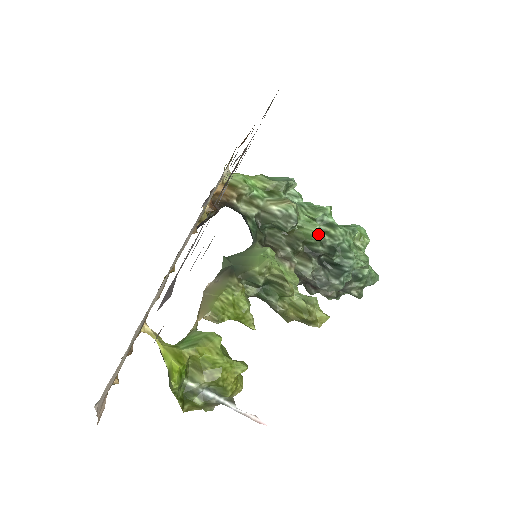
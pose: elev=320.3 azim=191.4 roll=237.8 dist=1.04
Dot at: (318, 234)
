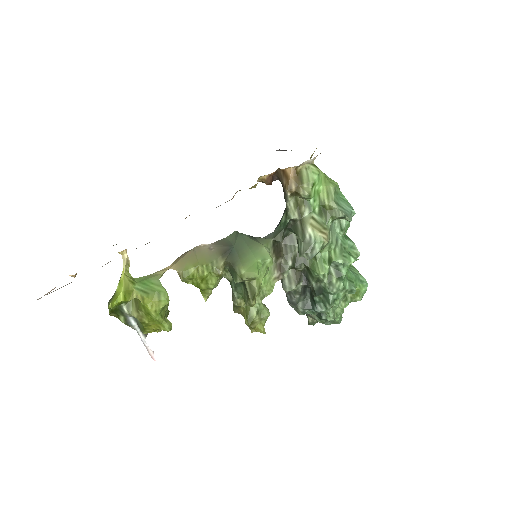
Dot at: occluded
